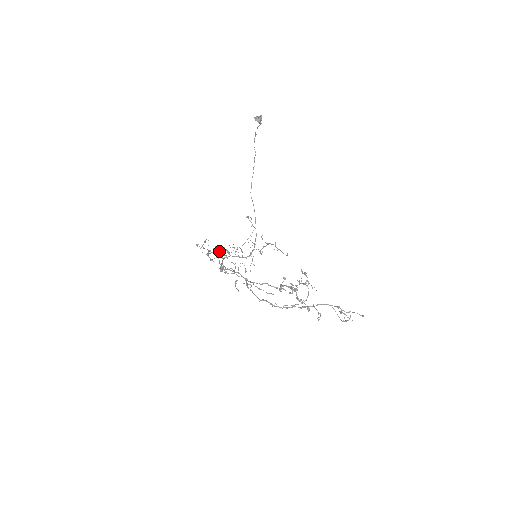
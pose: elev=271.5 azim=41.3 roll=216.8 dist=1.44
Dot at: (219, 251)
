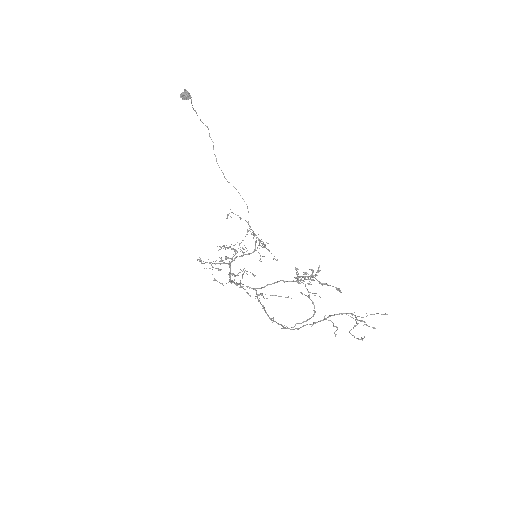
Dot at: (220, 261)
